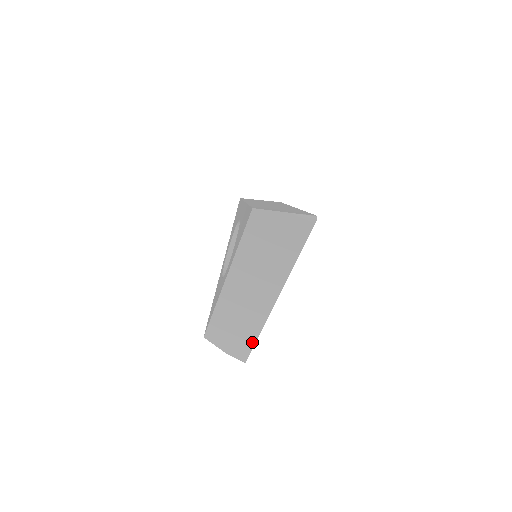
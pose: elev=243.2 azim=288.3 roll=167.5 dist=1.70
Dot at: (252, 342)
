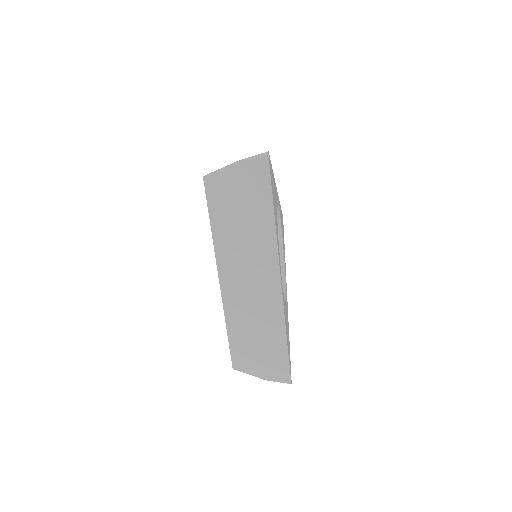
Dot at: (284, 349)
